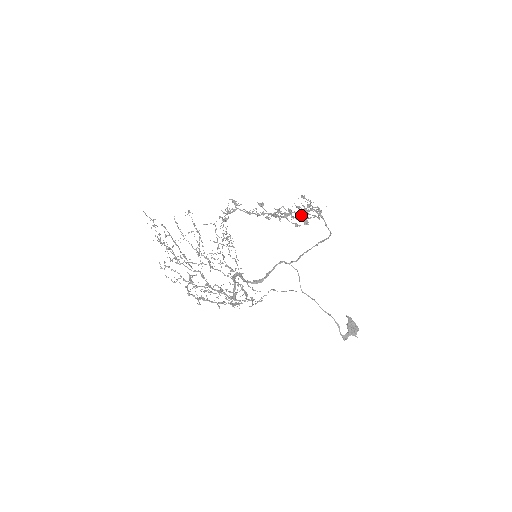
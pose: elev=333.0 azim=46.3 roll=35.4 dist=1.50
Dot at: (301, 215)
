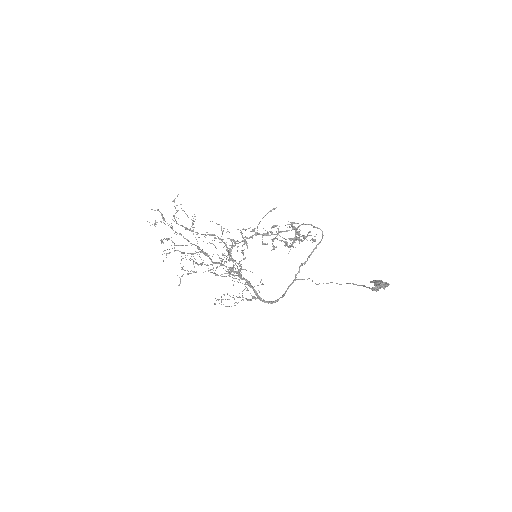
Dot at: (294, 237)
